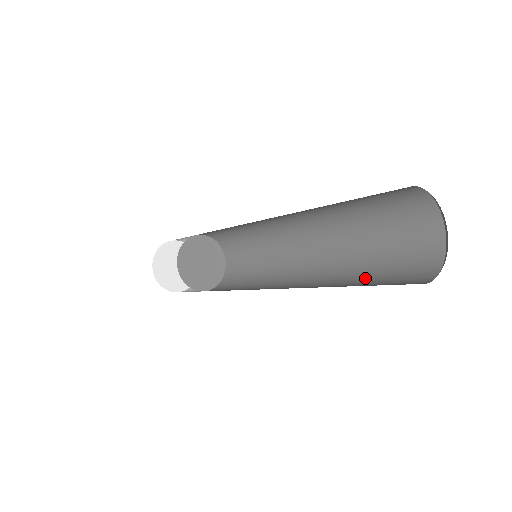
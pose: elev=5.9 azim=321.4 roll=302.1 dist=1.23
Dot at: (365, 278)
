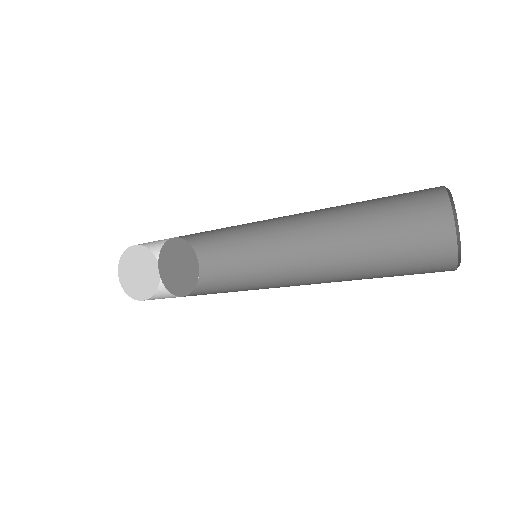
Dot at: occluded
